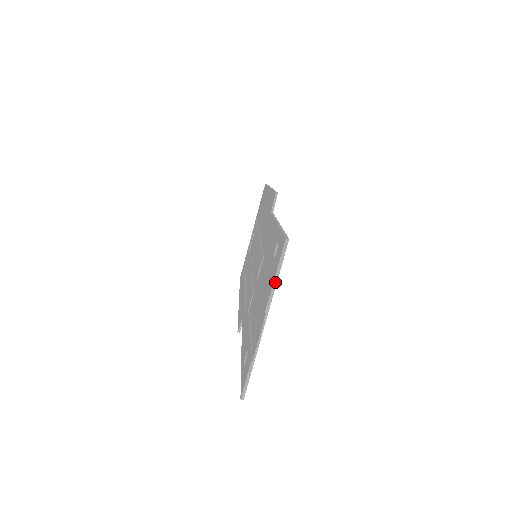
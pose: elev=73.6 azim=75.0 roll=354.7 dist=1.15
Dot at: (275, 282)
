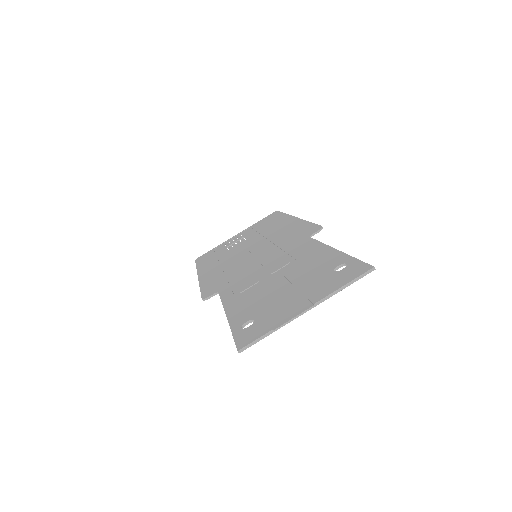
Dot at: (340, 289)
